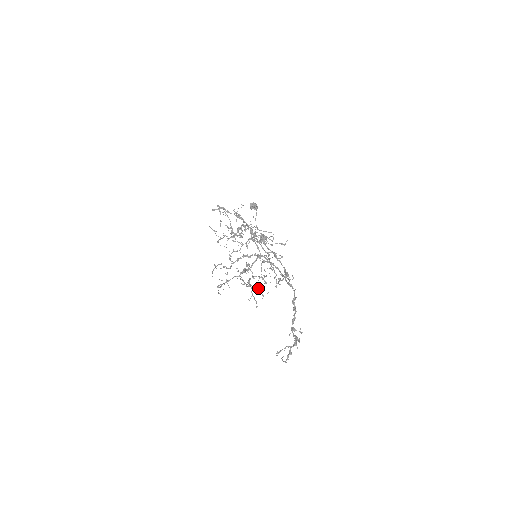
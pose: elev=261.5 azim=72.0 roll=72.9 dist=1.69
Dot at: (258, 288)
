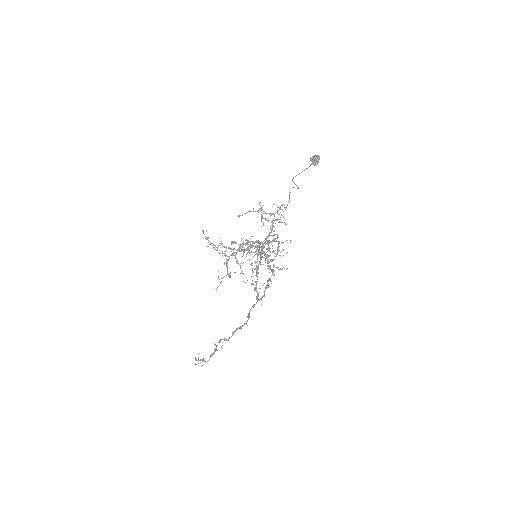
Dot at: (234, 248)
